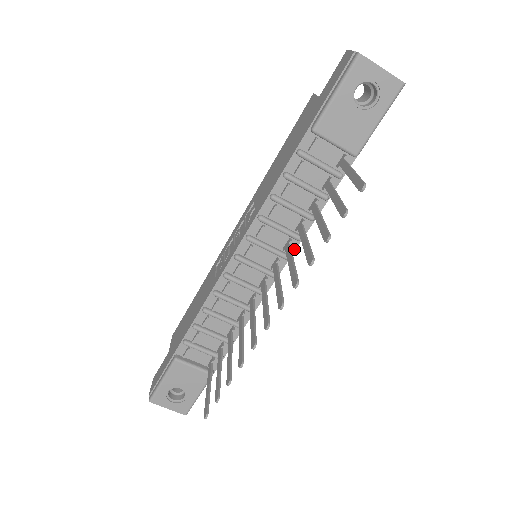
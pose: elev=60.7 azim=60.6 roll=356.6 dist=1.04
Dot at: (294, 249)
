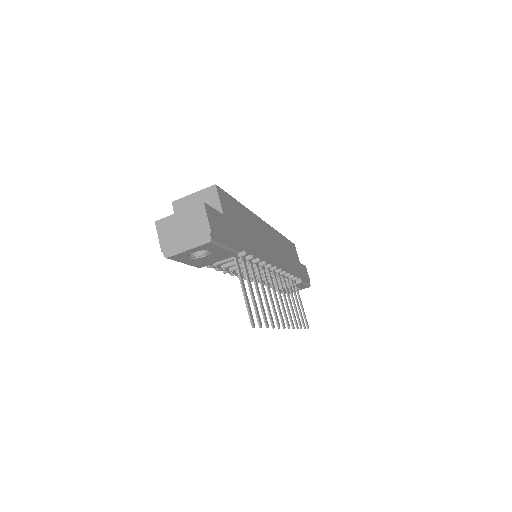
Dot at: (269, 262)
